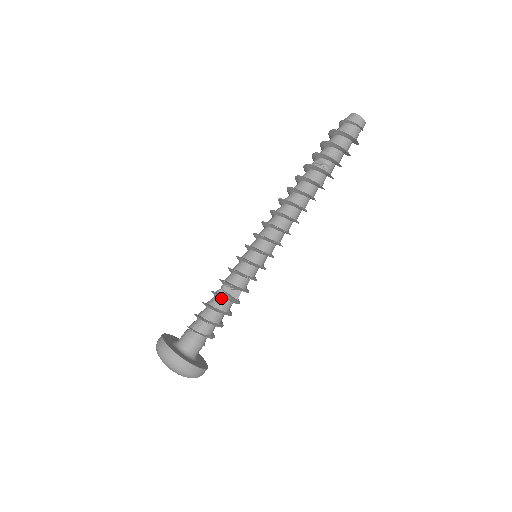
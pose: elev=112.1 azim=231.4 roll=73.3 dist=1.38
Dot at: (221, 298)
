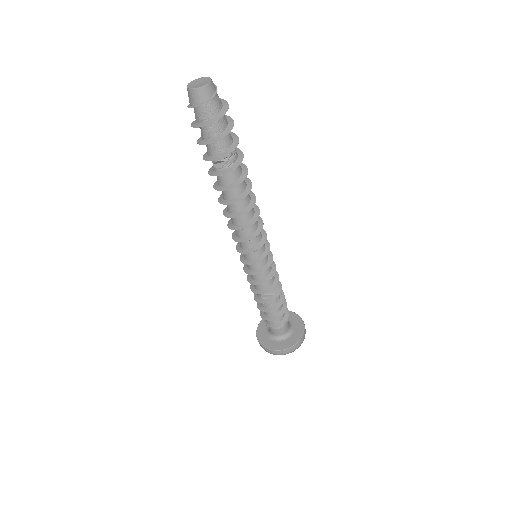
Dot at: (268, 299)
